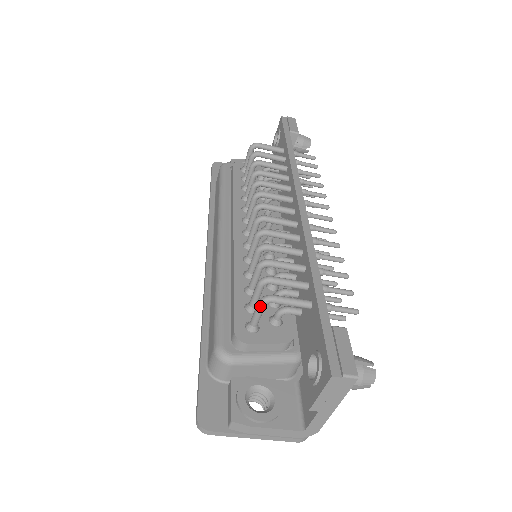
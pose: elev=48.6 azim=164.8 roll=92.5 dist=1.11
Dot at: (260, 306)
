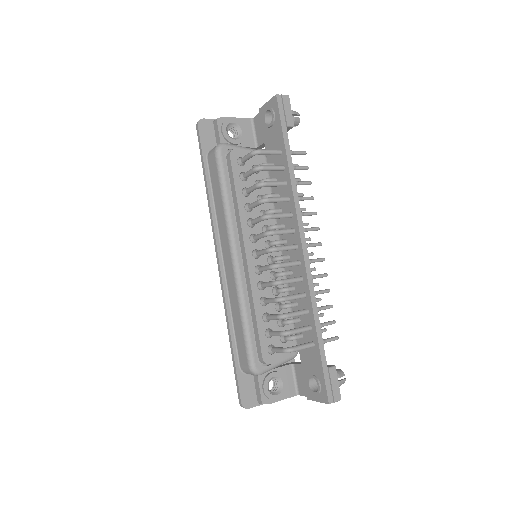
Dot at: occluded
